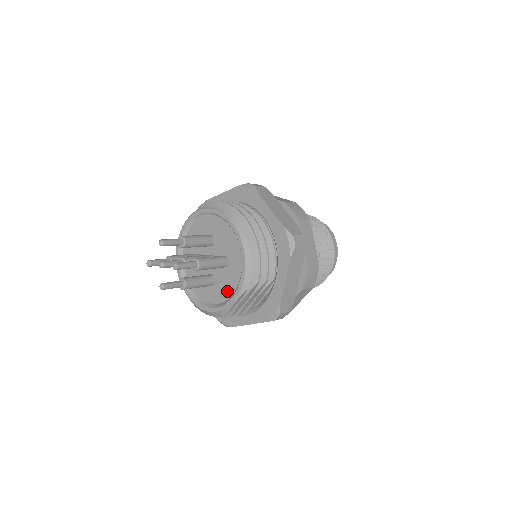
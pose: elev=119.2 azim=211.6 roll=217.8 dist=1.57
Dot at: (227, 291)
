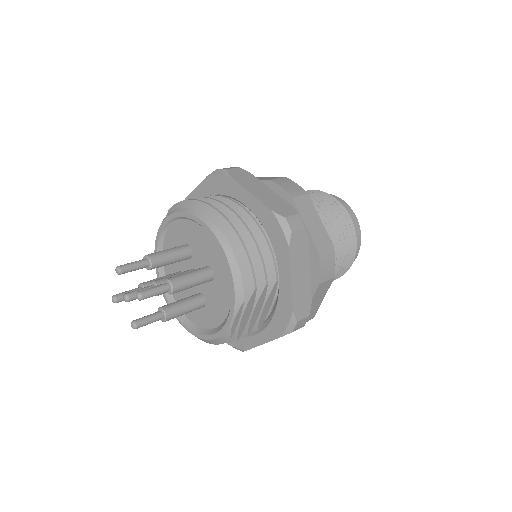
Dot at: (222, 310)
